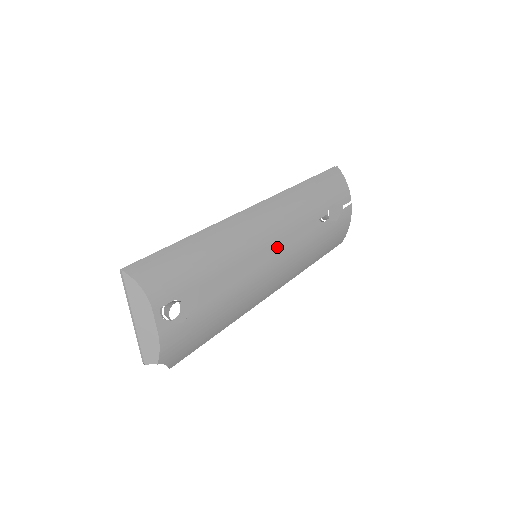
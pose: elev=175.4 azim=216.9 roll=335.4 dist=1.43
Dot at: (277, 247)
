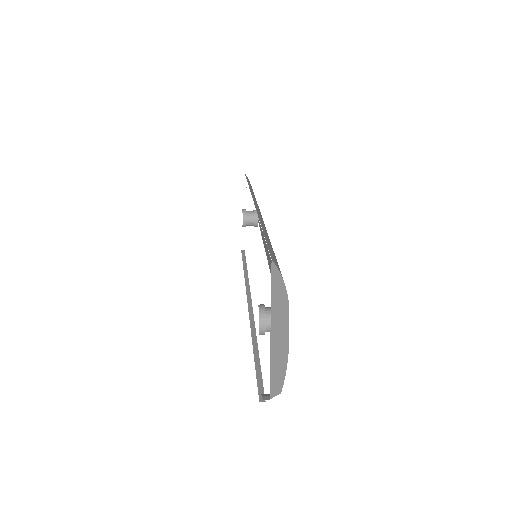
Dot at: occluded
